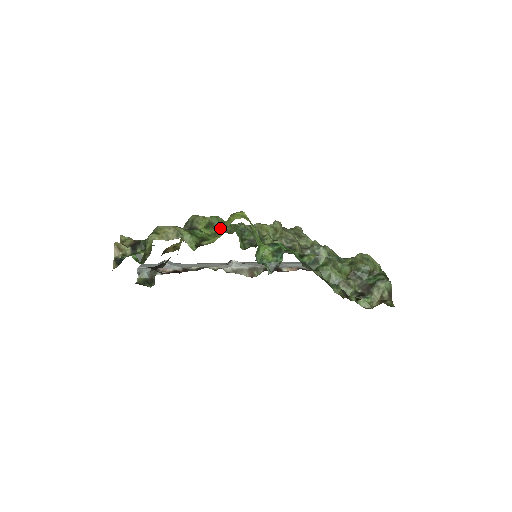
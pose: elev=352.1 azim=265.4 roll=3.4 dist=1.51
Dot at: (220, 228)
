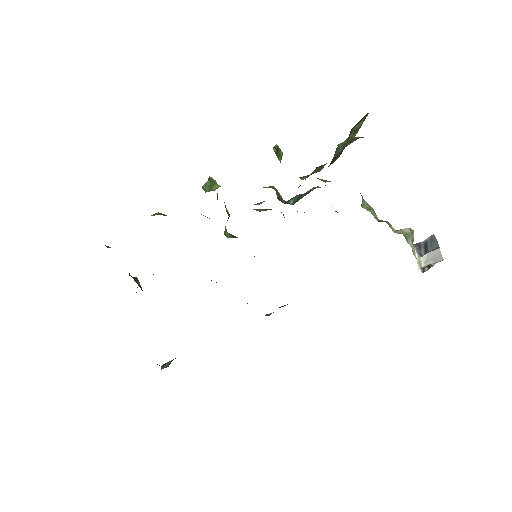
Dot at: occluded
